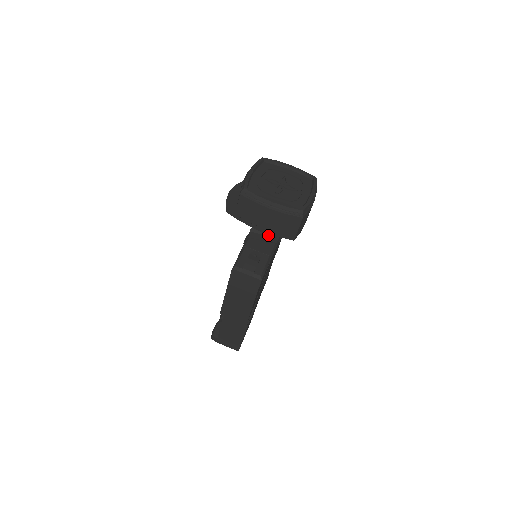
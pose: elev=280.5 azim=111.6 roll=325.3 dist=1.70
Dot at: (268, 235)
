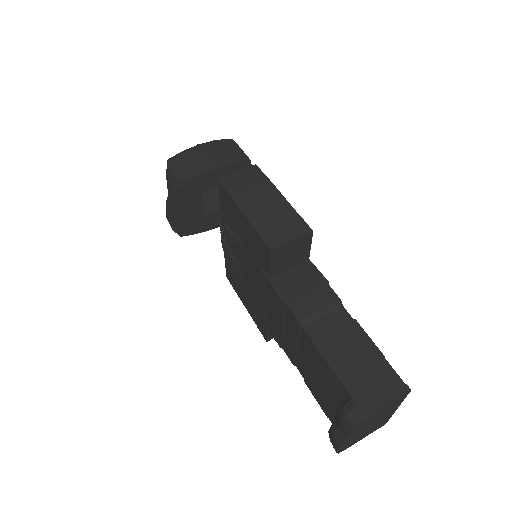
Dot at: occluded
